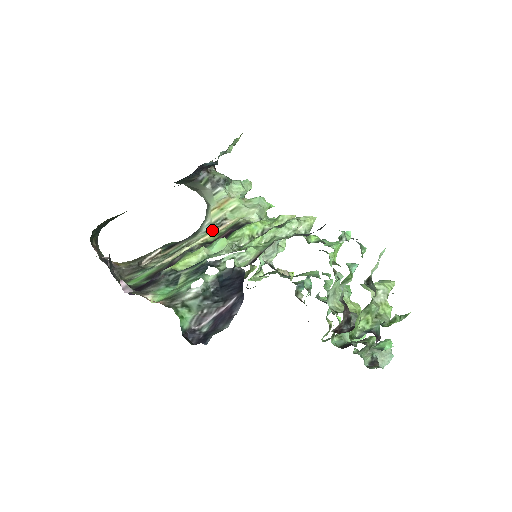
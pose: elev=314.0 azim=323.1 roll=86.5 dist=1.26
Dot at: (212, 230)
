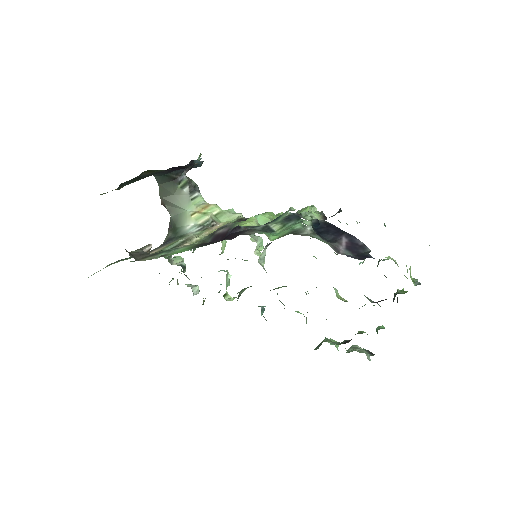
Dot at: (208, 228)
